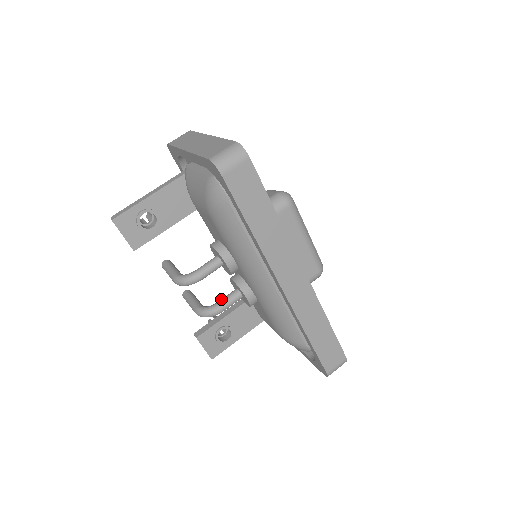
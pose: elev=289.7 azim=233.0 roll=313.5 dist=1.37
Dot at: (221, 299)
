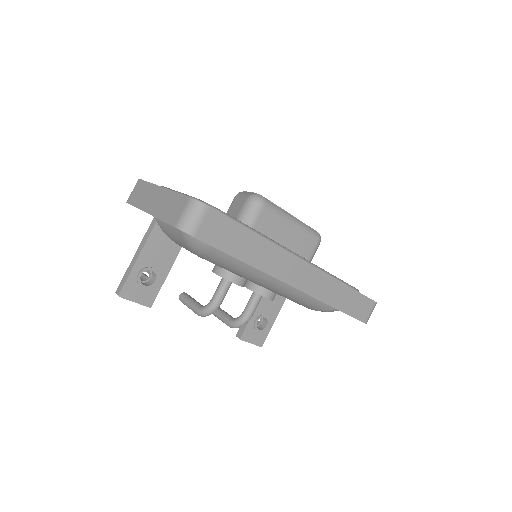
Dot at: (245, 307)
